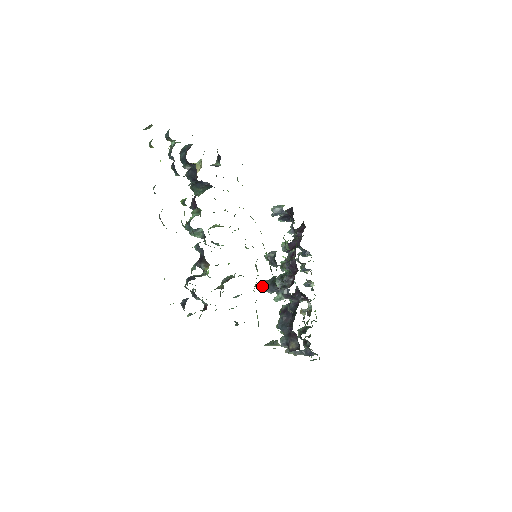
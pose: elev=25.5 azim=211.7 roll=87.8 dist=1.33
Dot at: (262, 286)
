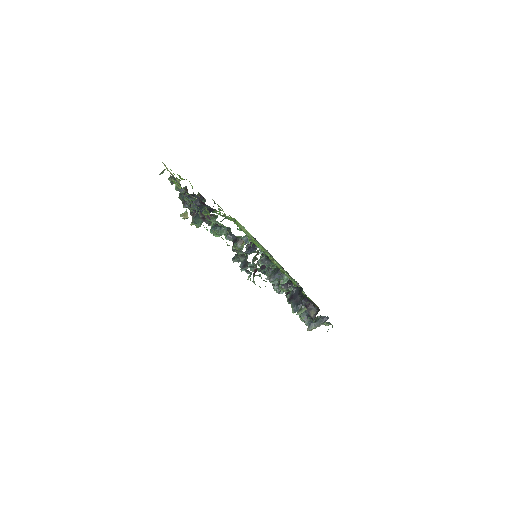
Dot at: (269, 281)
